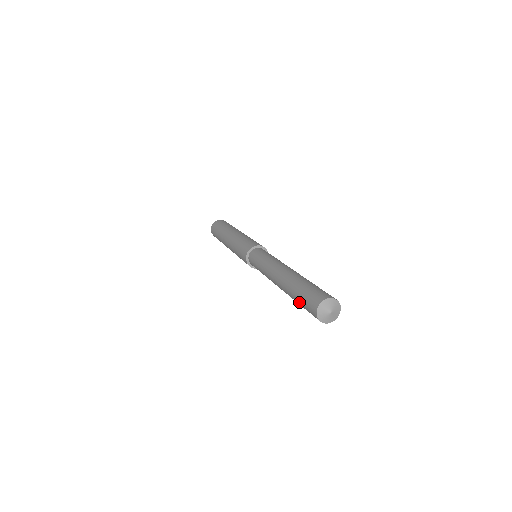
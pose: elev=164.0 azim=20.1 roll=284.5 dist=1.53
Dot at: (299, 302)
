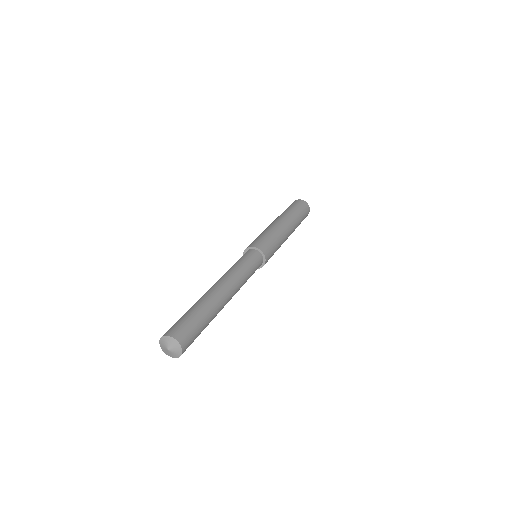
Dot at: occluded
